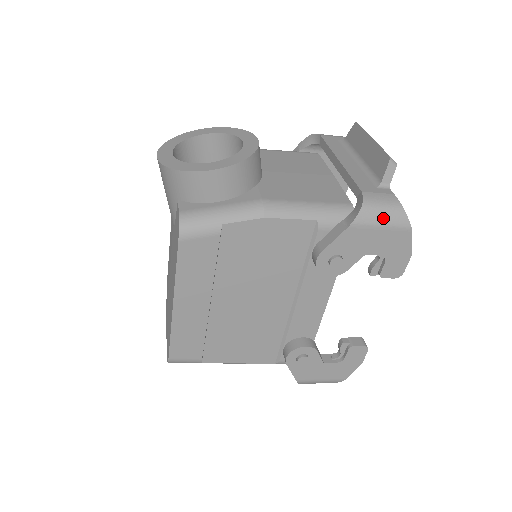
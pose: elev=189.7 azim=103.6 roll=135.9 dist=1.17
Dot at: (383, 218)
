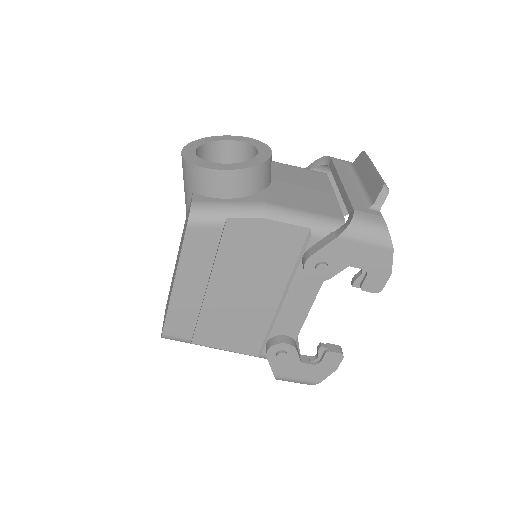
Dot at: (368, 235)
